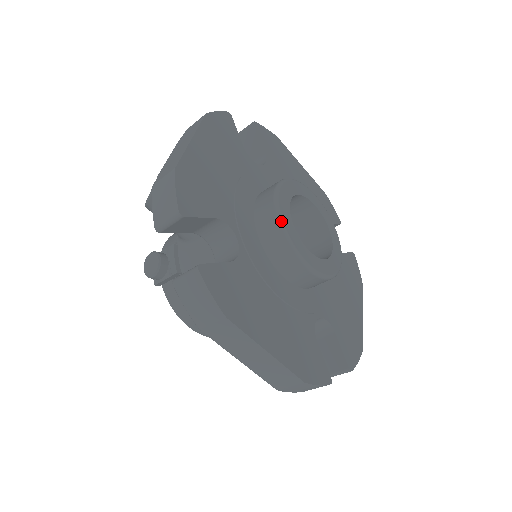
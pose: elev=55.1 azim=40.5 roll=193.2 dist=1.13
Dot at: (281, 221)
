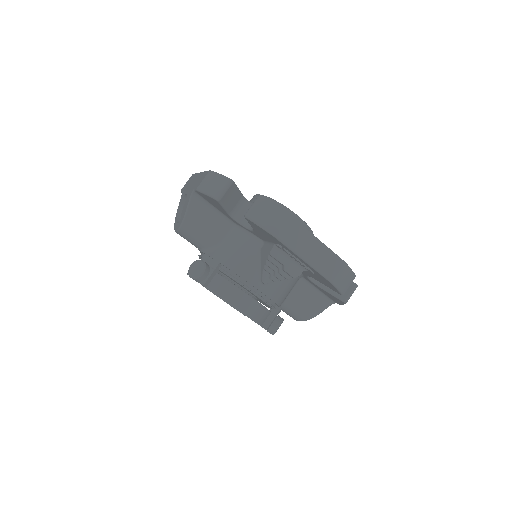
Dot at: (273, 199)
